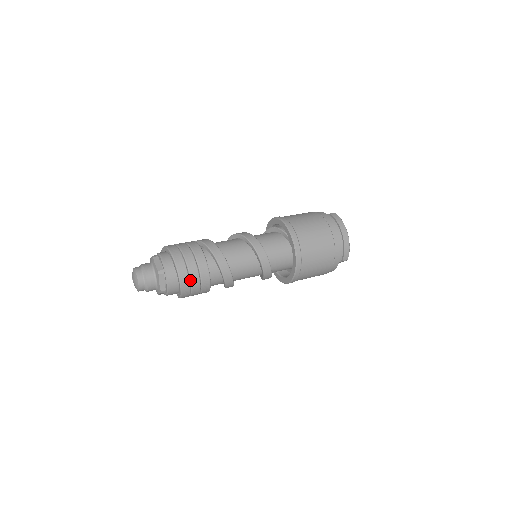
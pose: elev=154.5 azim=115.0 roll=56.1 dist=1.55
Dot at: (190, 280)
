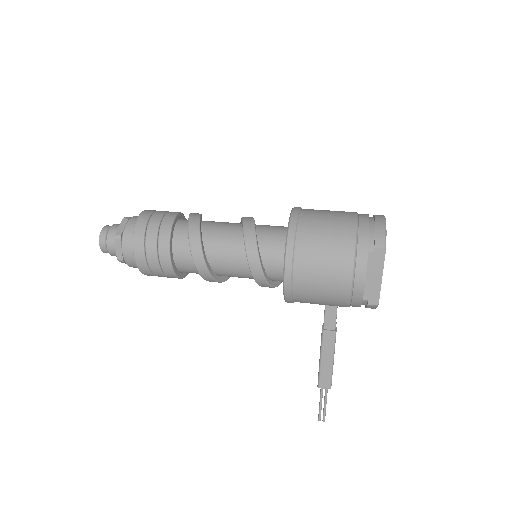
Dot at: (148, 222)
